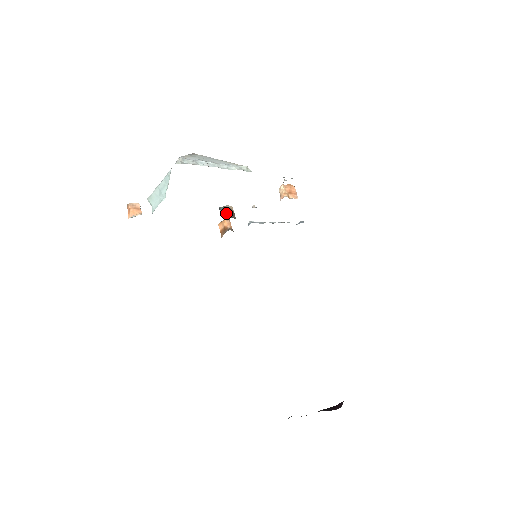
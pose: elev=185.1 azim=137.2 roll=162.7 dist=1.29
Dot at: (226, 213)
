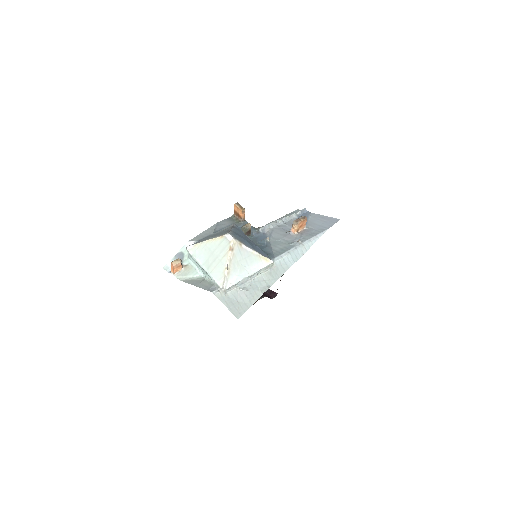
Dot at: occluded
